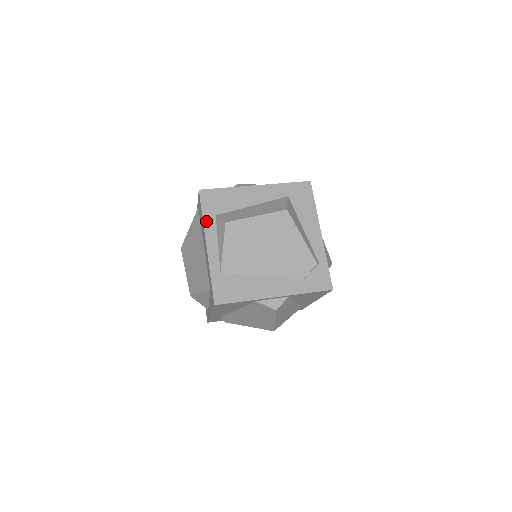
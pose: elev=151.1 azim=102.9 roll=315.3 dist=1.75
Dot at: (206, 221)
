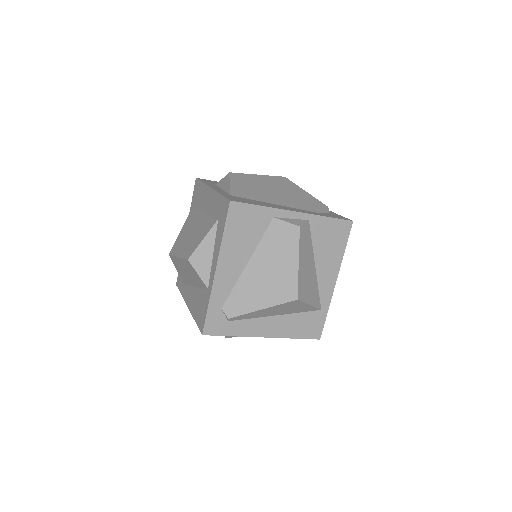
Dot at: occluded
